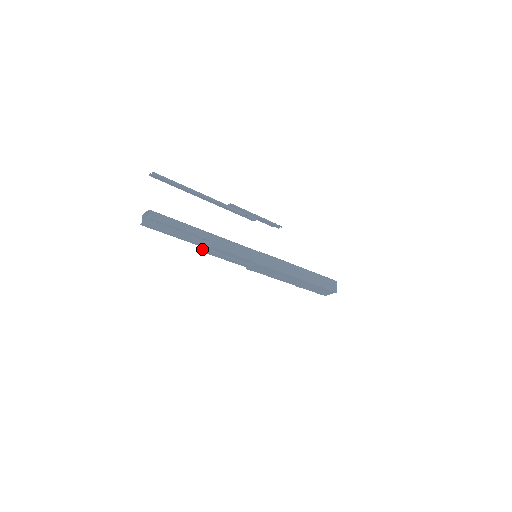
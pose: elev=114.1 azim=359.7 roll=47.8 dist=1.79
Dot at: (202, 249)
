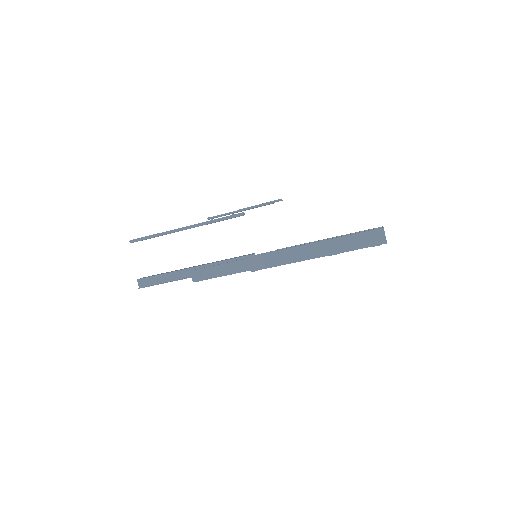
Dot at: occluded
